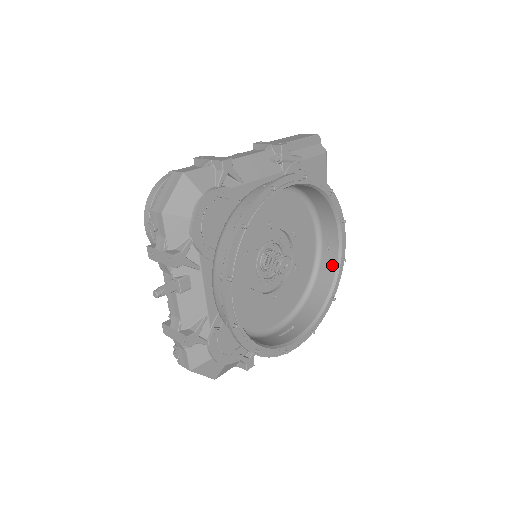
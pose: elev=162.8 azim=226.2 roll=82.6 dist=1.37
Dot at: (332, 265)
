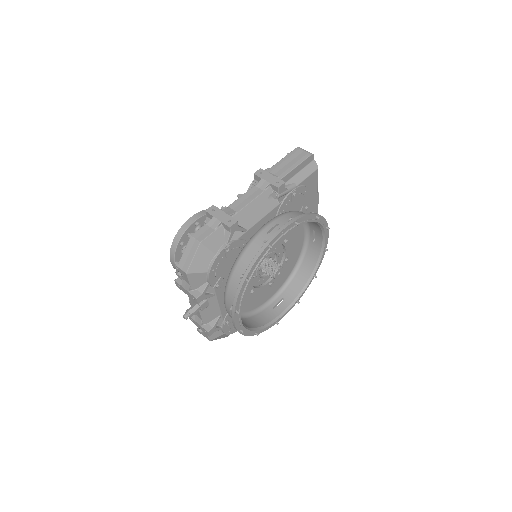
Dot at: (316, 253)
